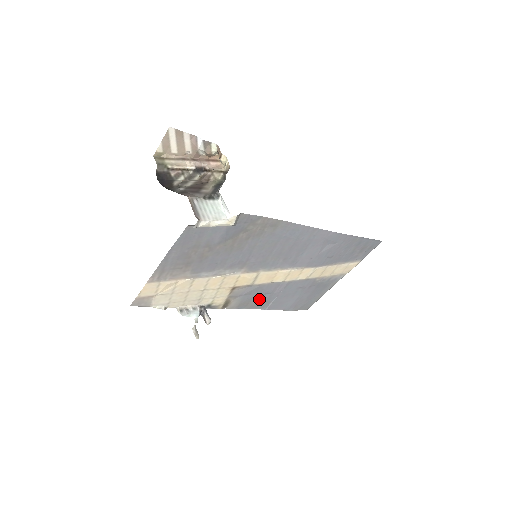
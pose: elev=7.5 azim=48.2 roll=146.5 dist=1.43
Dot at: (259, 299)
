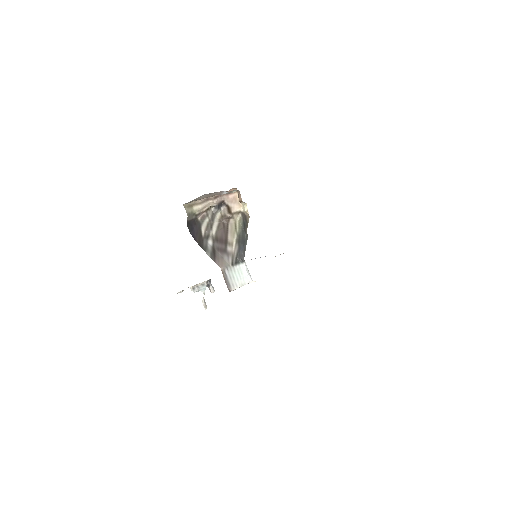
Dot at: occluded
